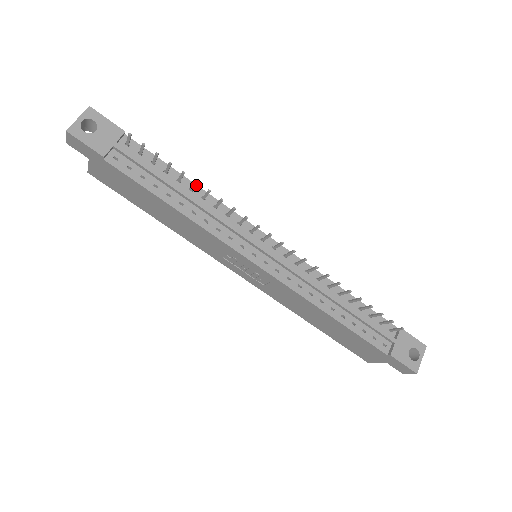
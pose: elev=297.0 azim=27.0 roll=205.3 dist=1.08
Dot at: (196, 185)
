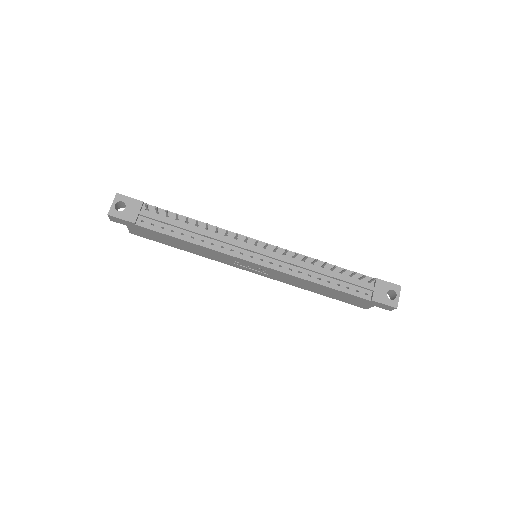
Dot at: (199, 221)
